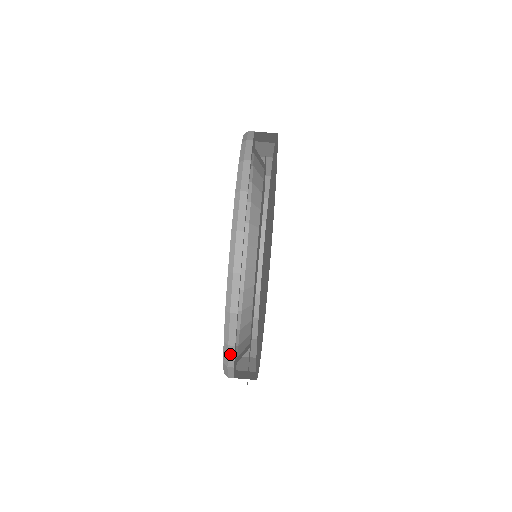
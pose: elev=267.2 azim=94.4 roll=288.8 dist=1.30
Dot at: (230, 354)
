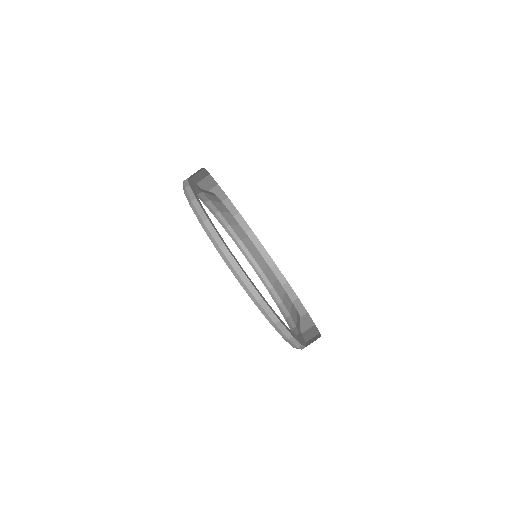
Dot at: (266, 309)
